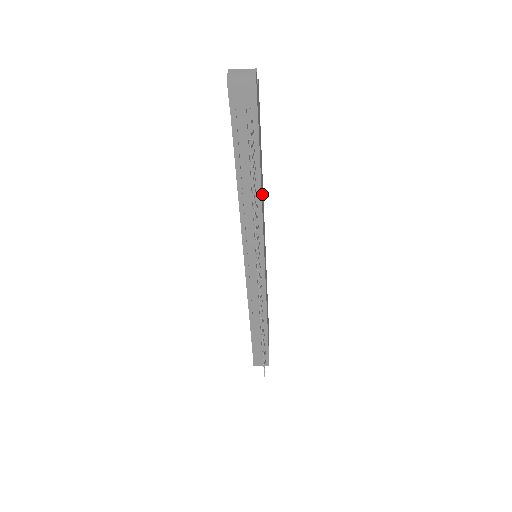
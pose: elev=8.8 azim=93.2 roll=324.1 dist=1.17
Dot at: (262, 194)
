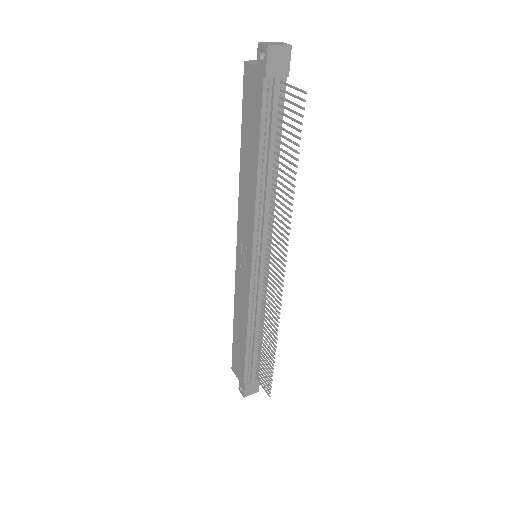
Dot at: occluded
